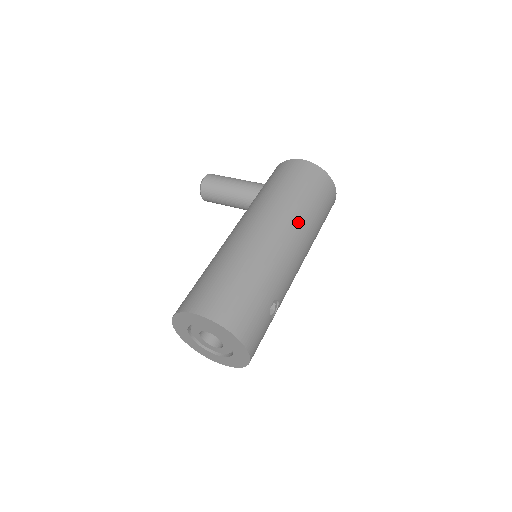
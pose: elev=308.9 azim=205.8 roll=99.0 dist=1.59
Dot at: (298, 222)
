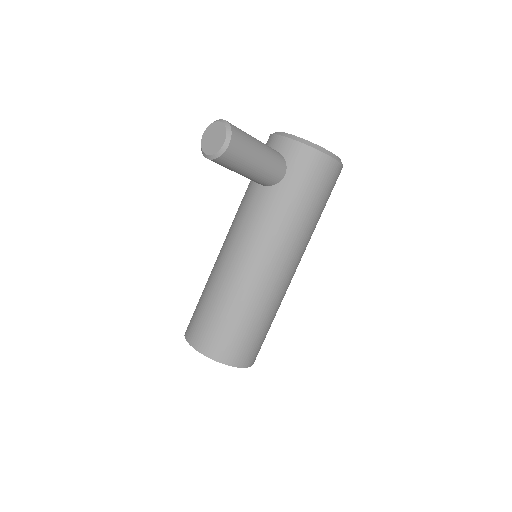
Dot at: occluded
